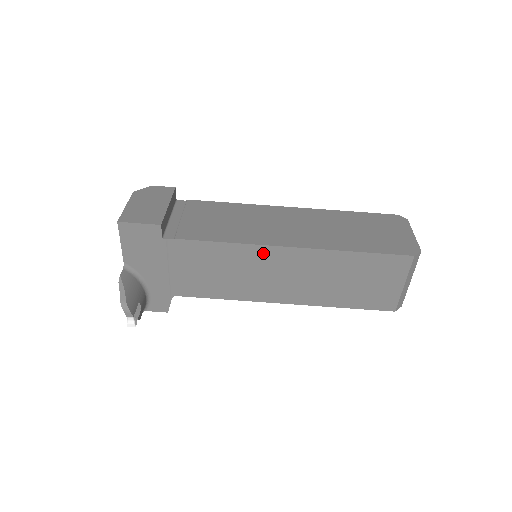
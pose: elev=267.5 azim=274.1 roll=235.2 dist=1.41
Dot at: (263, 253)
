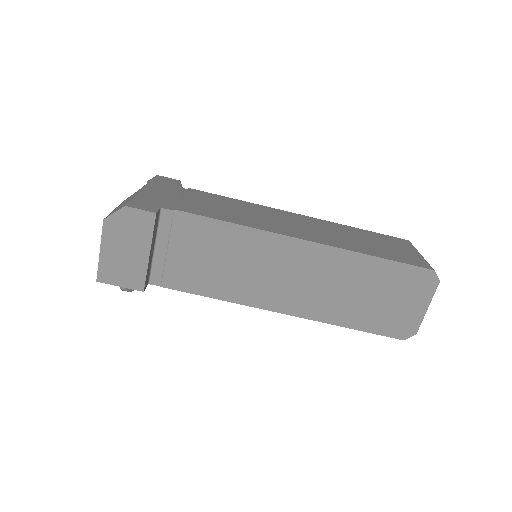
Dot at: occluded
